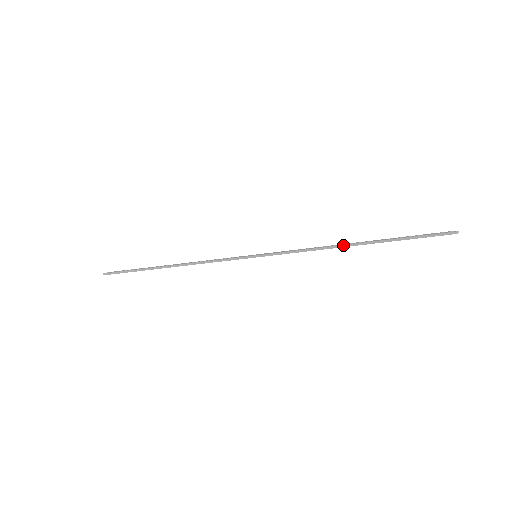
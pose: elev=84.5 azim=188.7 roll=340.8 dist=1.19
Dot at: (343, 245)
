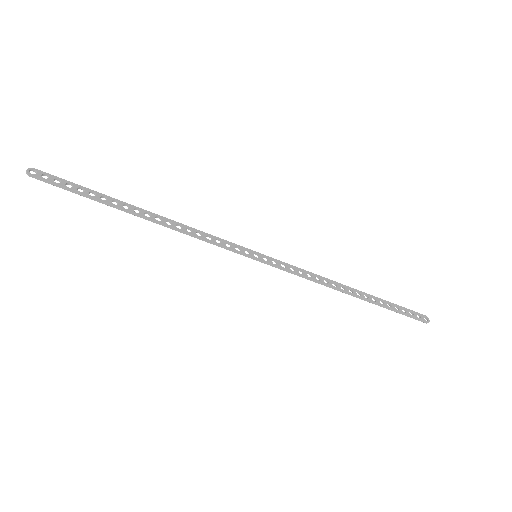
Dot at: (344, 292)
